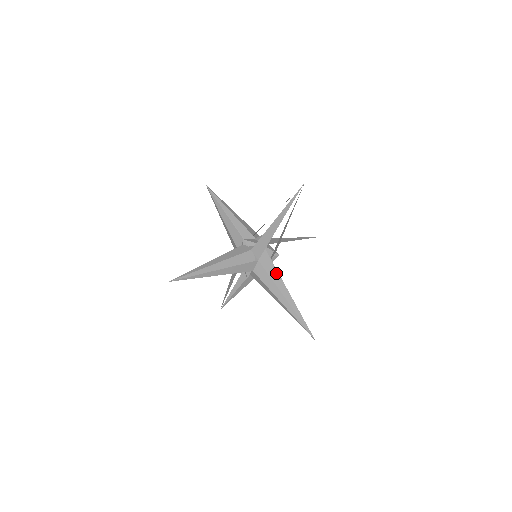
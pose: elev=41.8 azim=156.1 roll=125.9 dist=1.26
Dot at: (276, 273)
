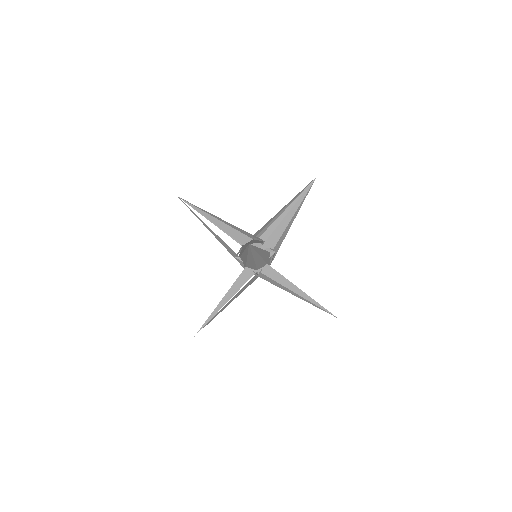
Dot at: (260, 242)
